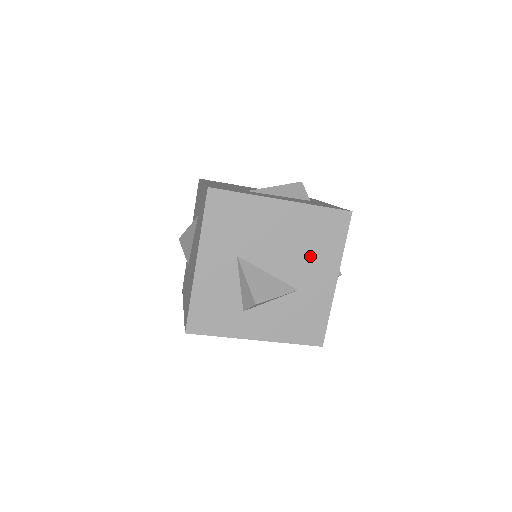
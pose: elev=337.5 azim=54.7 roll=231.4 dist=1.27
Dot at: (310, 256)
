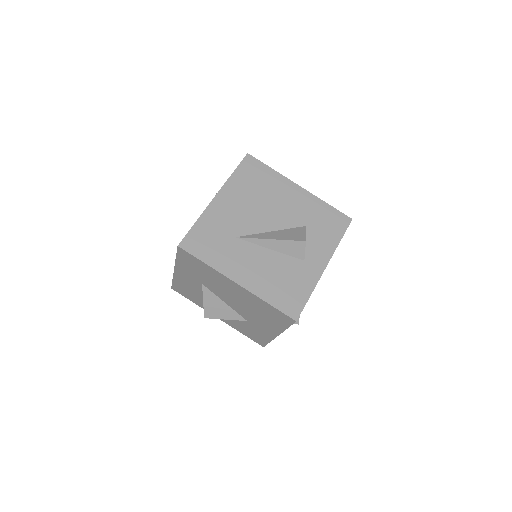
Dot at: (258, 316)
